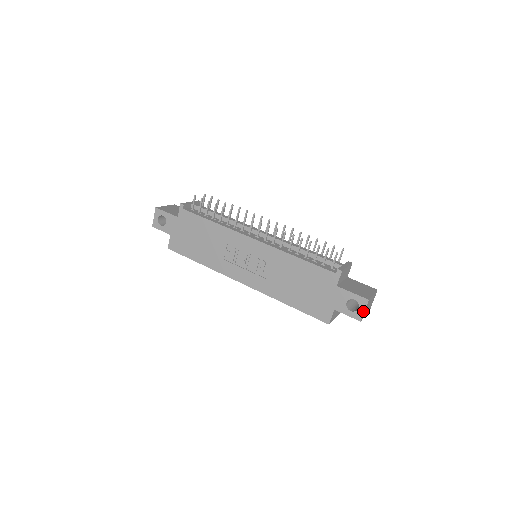
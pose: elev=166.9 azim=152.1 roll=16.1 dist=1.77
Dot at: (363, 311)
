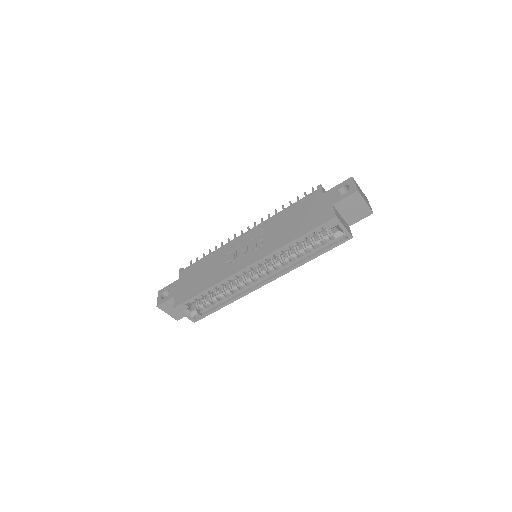
Dot at: (354, 184)
